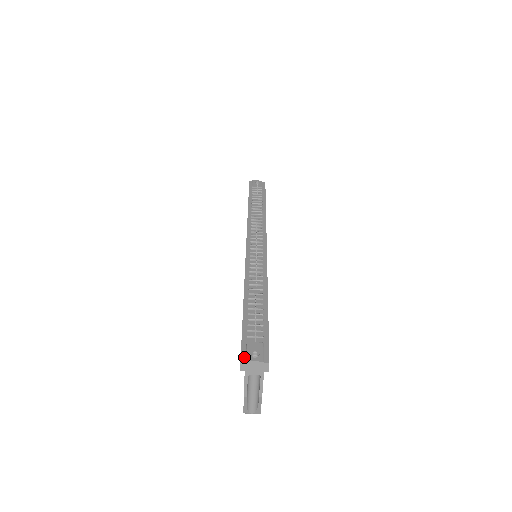
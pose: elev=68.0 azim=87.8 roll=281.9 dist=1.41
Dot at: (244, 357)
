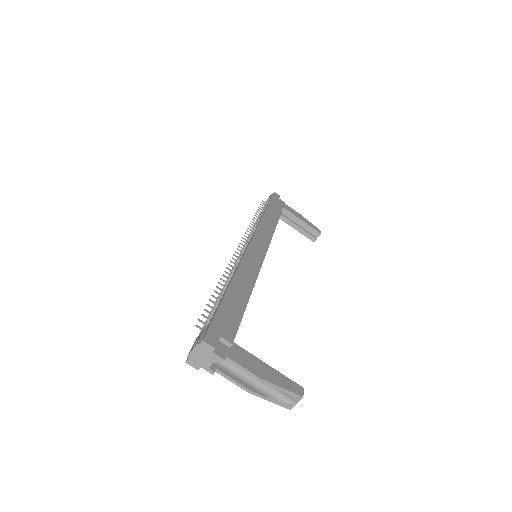
Dot at: (189, 355)
